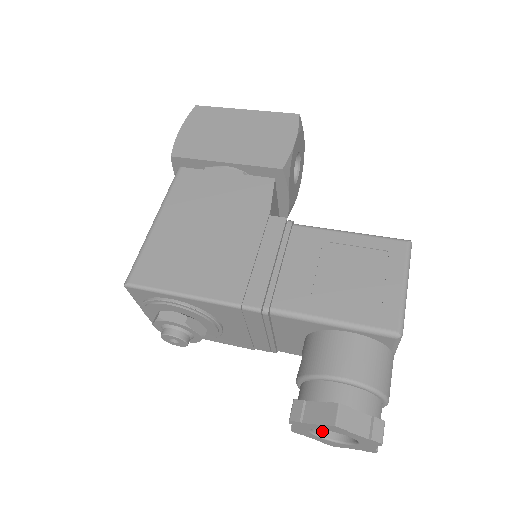
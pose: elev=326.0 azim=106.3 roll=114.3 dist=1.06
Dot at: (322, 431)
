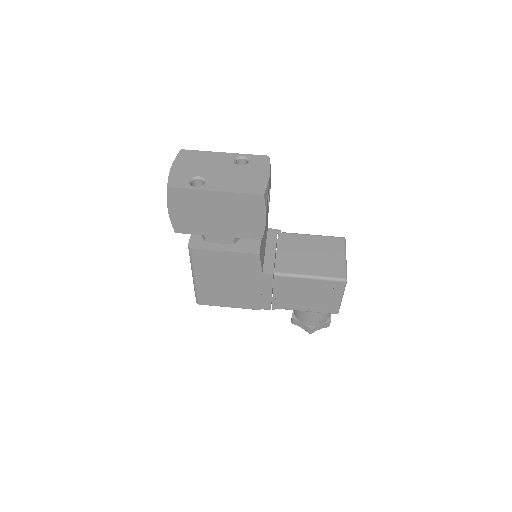
Dot at: occluded
